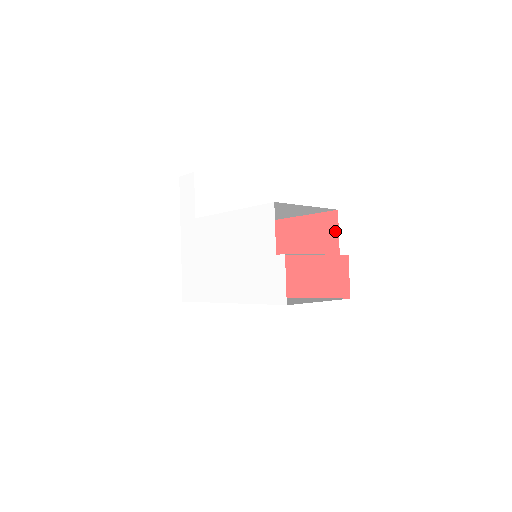
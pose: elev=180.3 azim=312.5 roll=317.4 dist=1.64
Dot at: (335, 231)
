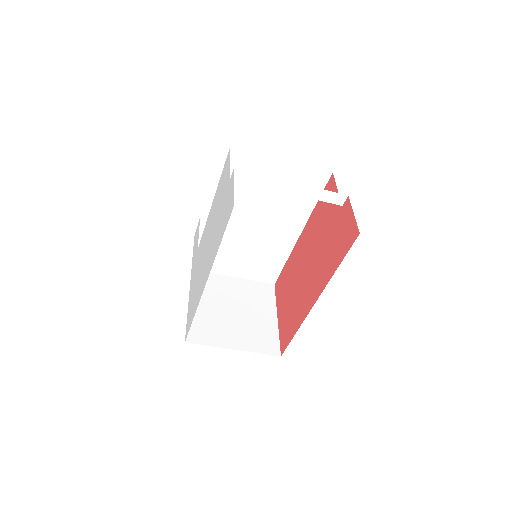
Dot at: (334, 191)
